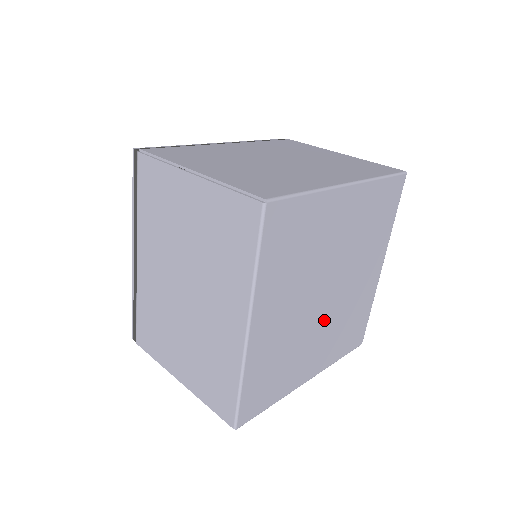
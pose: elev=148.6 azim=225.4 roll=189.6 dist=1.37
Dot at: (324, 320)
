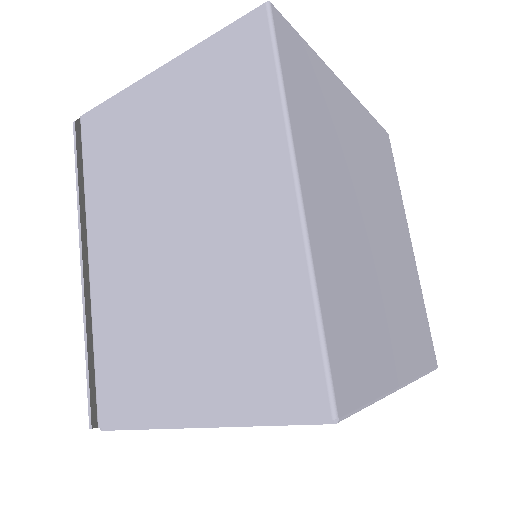
Dot at: (384, 273)
